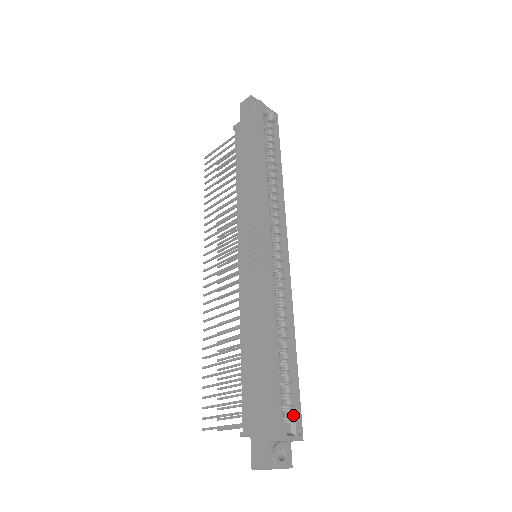
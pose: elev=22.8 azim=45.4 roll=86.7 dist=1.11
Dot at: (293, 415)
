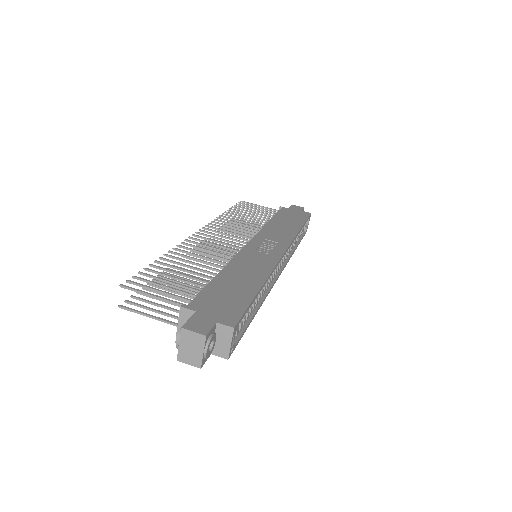
Dot at: (234, 338)
